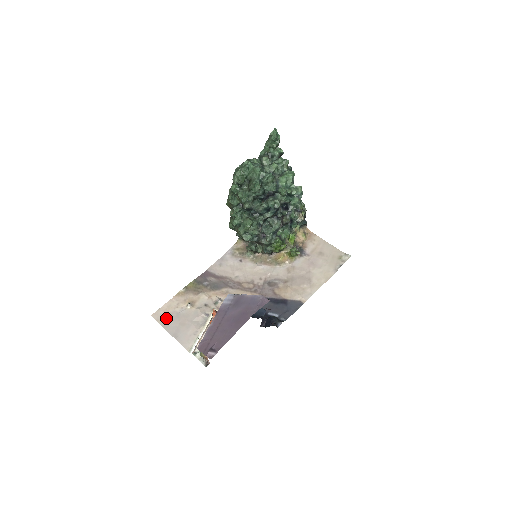
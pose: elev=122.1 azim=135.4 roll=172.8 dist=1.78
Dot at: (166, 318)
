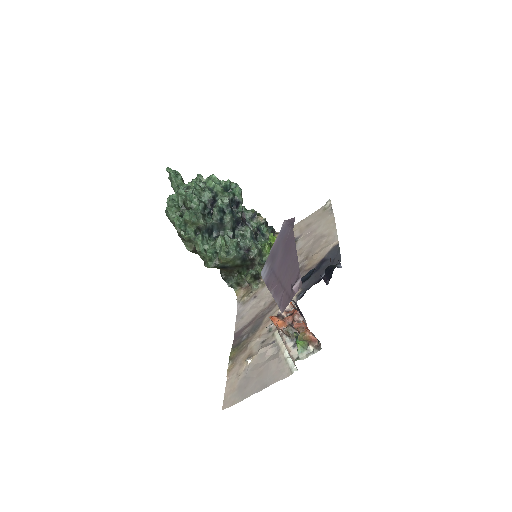
Dot at: (238, 392)
